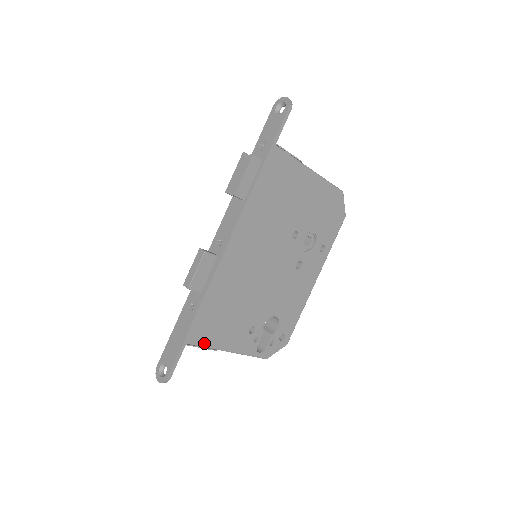
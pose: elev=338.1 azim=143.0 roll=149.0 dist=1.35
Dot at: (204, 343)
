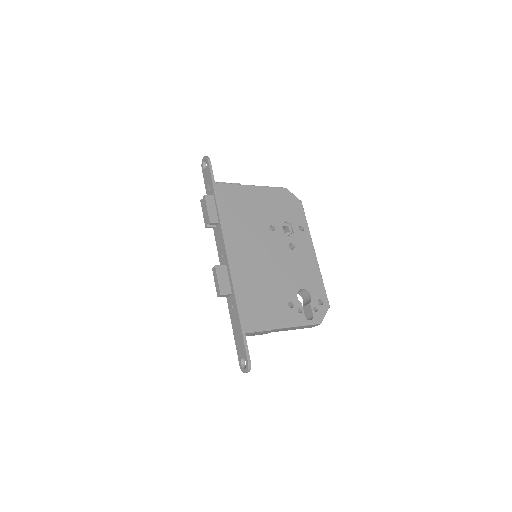
Dot at: (259, 328)
